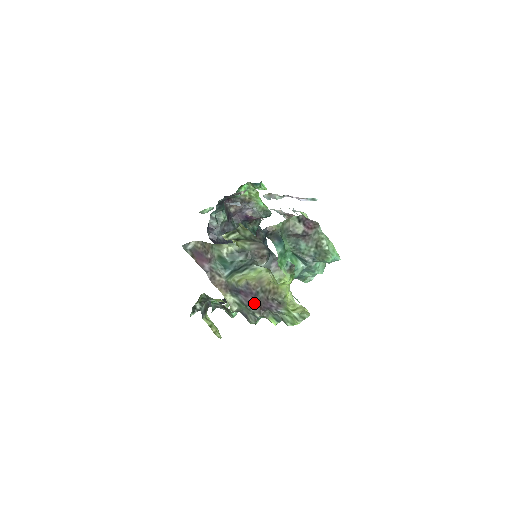
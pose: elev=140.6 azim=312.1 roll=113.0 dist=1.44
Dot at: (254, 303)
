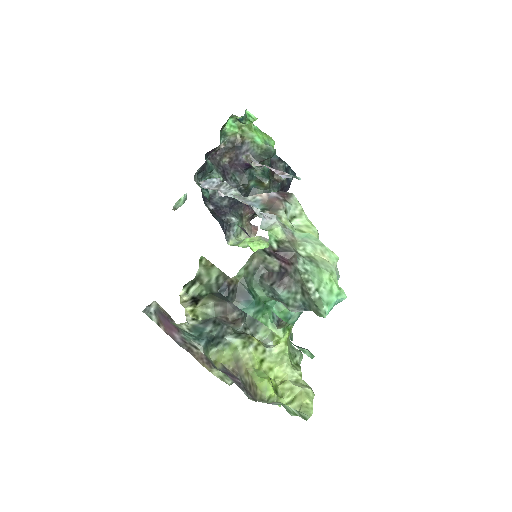
Dot at: (243, 386)
